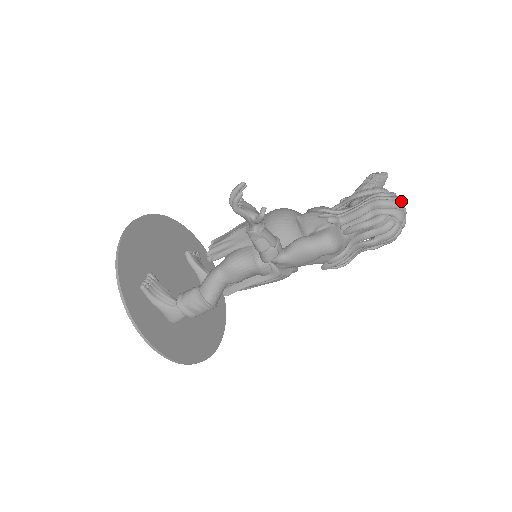
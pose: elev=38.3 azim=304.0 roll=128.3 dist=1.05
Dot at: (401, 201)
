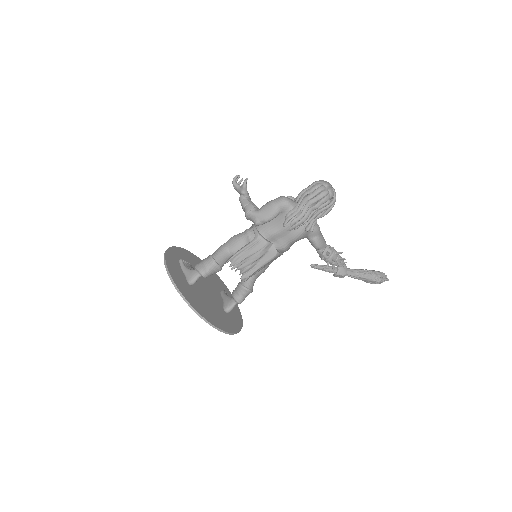
Dot at: (329, 183)
